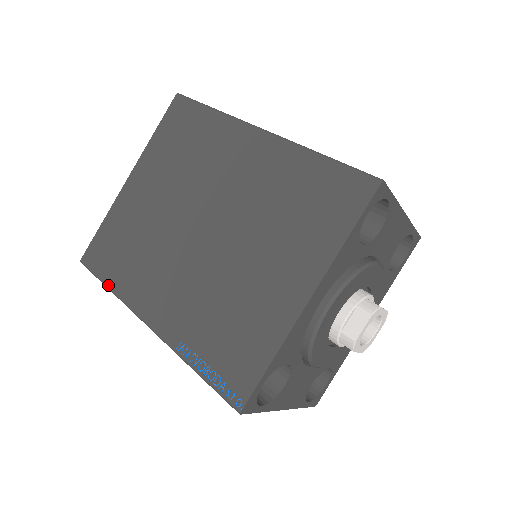
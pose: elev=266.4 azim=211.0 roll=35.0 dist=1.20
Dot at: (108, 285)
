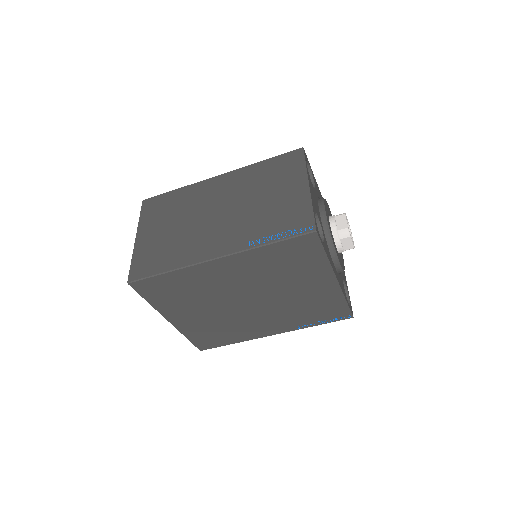
Dot at: occluded
